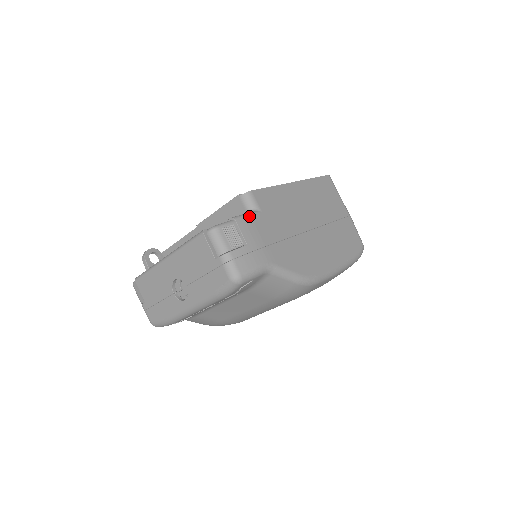
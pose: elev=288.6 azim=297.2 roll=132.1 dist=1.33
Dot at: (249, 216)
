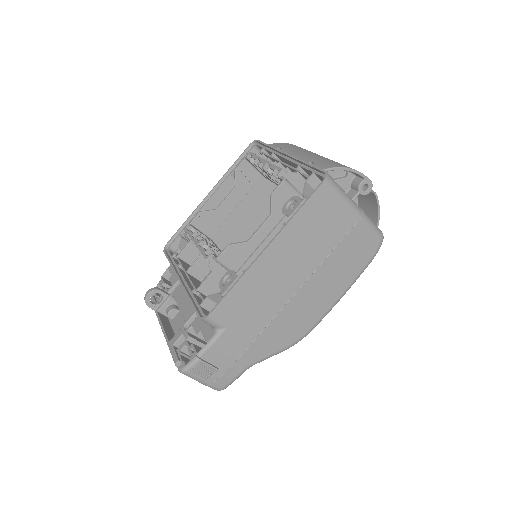
Dot at: (214, 344)
